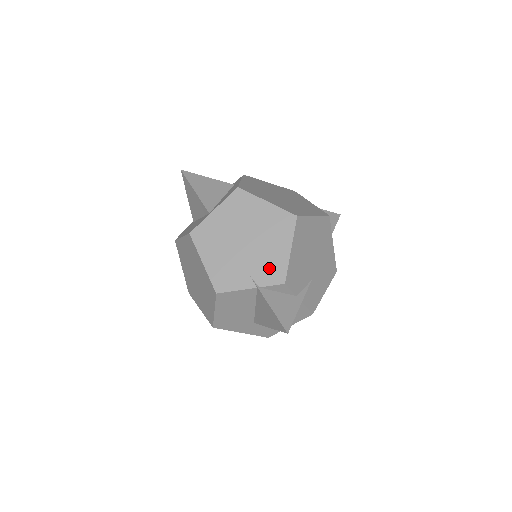
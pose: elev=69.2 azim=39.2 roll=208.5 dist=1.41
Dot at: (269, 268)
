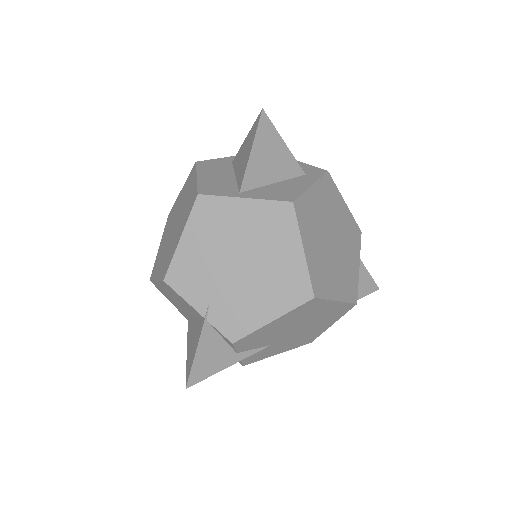
Dot at: (234, 314)
